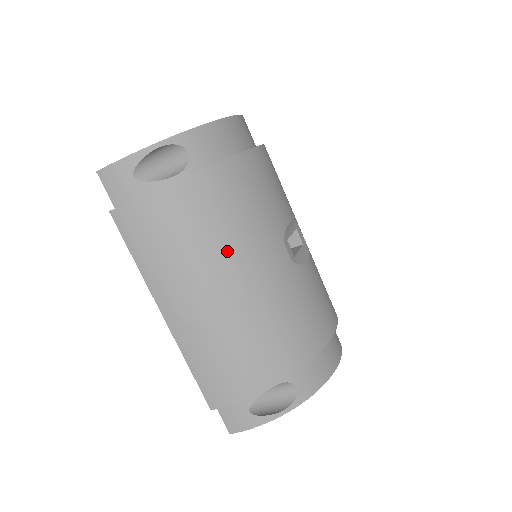
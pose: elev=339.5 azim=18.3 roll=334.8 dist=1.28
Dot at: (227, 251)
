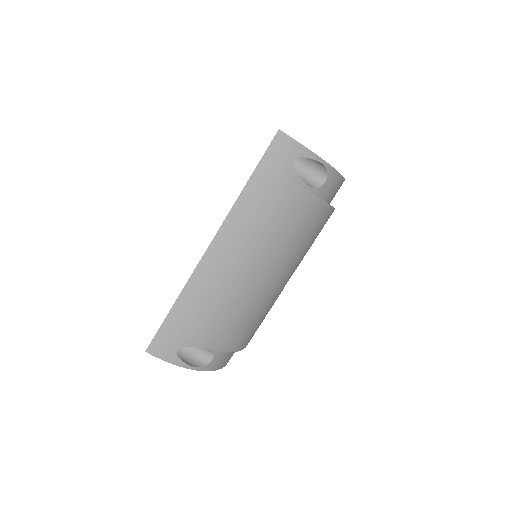
Dot at: (282, 254)
